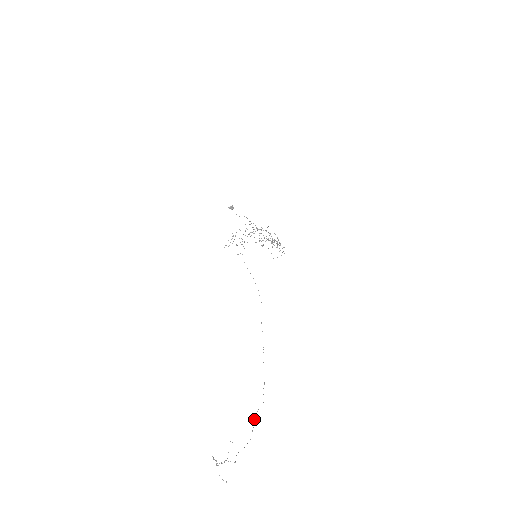
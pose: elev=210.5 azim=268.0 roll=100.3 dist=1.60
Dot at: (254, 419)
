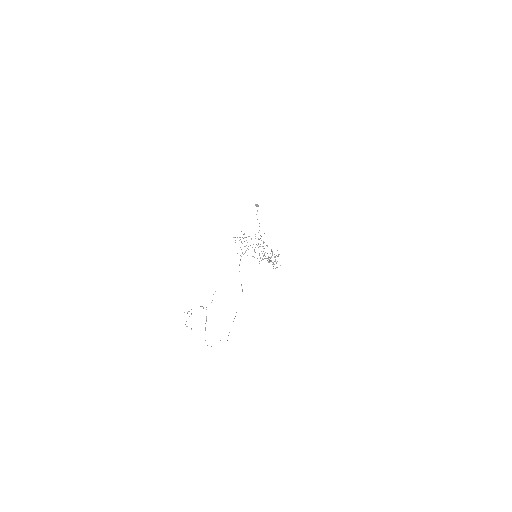
Dot at: occluded
